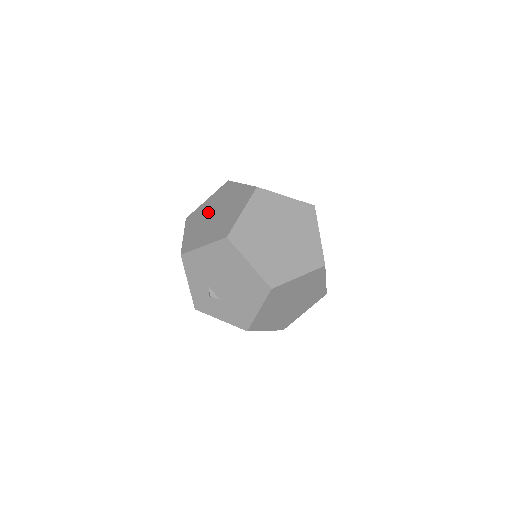
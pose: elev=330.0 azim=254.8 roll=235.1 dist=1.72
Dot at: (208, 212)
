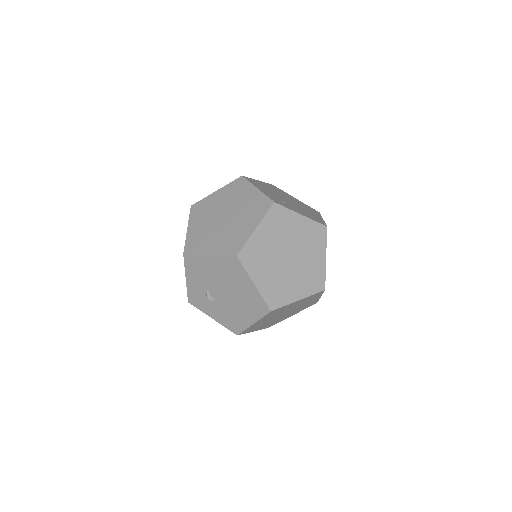
Dot at: (217, 210)
